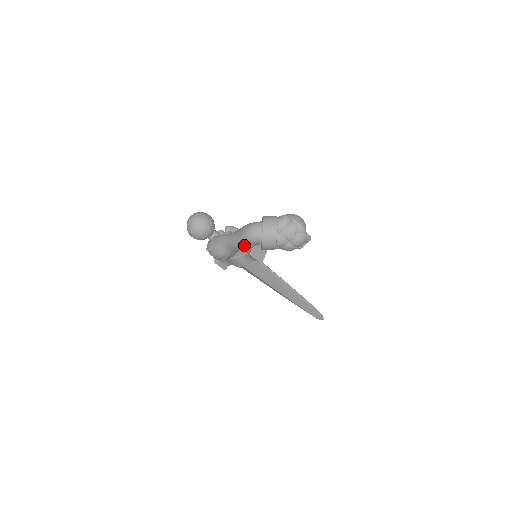
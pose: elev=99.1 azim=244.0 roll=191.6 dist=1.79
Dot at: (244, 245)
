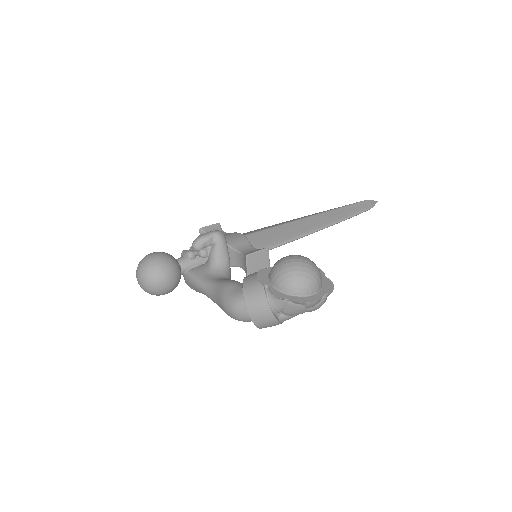
Dot at: occluded
